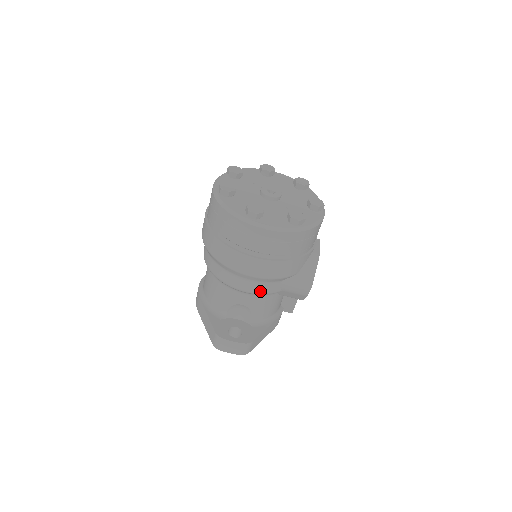
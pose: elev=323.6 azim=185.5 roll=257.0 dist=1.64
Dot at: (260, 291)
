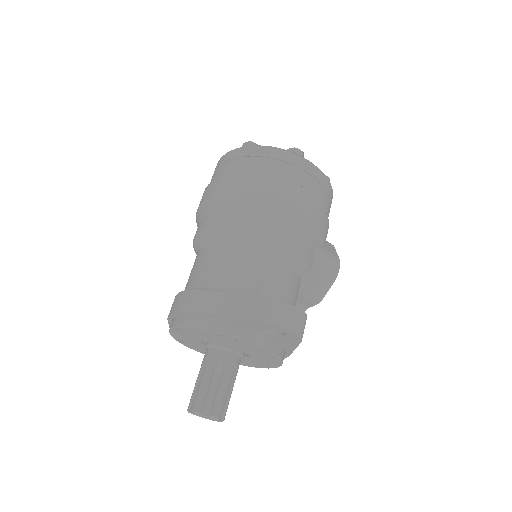
Dot at: (302, 251)
